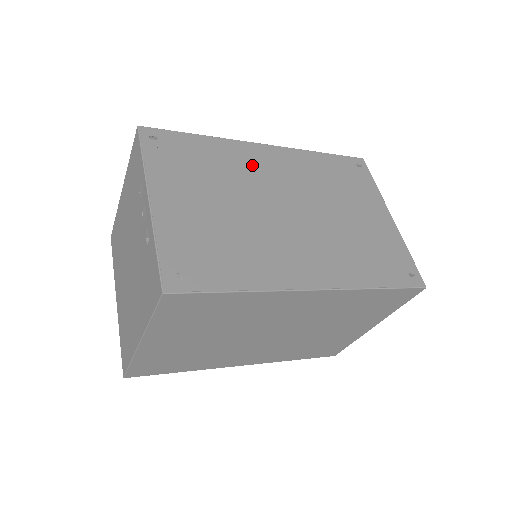
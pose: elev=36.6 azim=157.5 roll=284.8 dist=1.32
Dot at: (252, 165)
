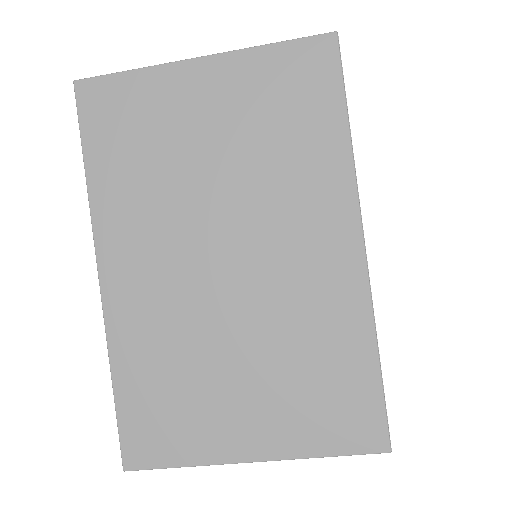
Dot at: occluded
